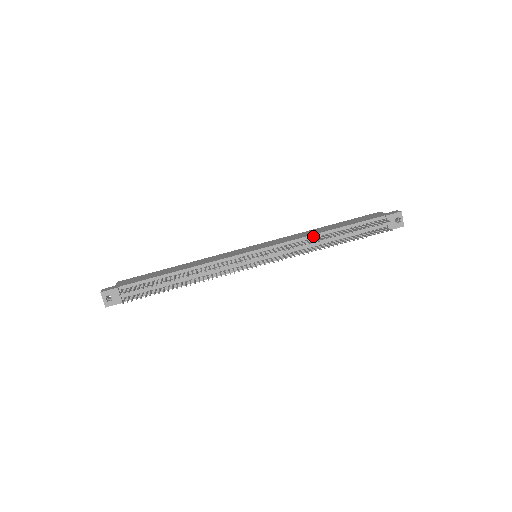
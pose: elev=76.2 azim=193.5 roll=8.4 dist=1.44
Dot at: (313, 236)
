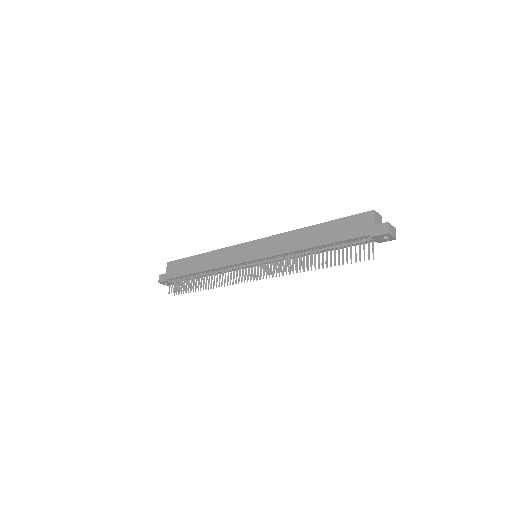
Dot at: (298, 251)
